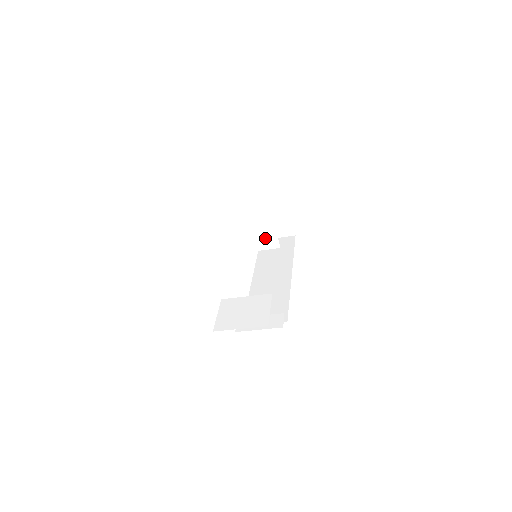
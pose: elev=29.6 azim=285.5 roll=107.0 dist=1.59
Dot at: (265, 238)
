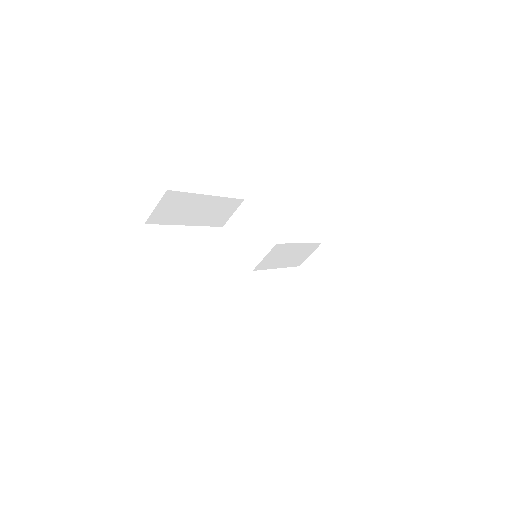
Dot at: (264, 243)
